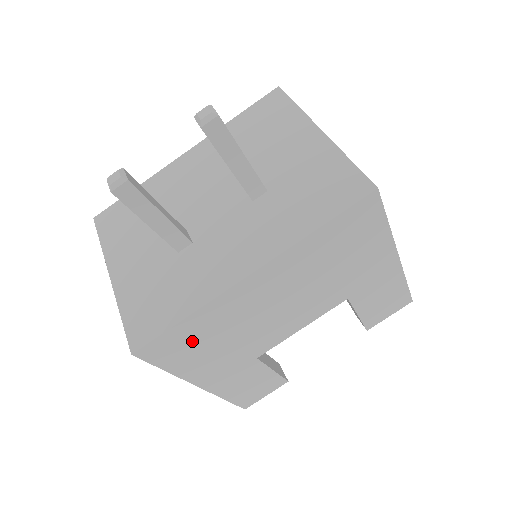
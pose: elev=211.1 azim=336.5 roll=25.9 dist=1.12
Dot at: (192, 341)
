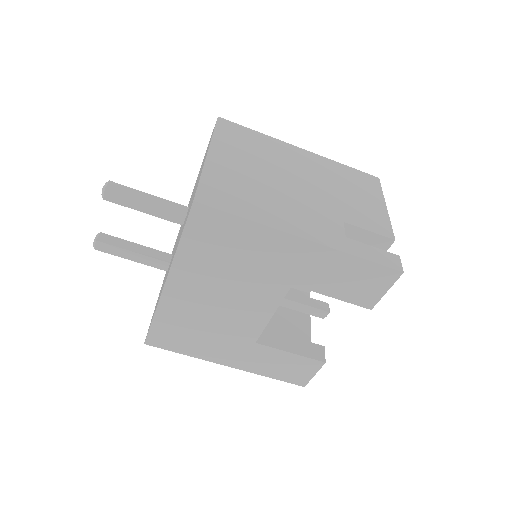
Dot at: (177, 333)
